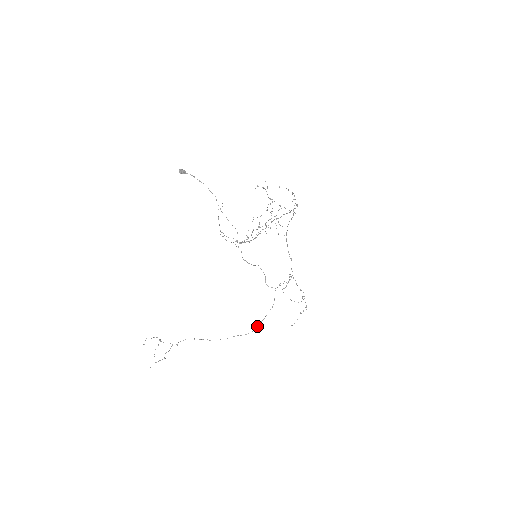
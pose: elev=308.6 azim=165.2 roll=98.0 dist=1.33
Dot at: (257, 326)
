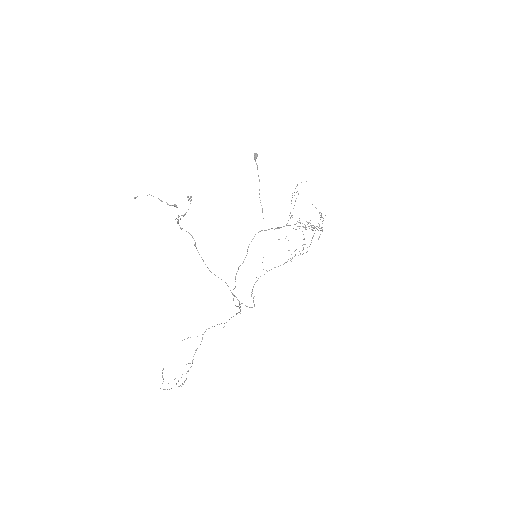
Dot at: occluded
